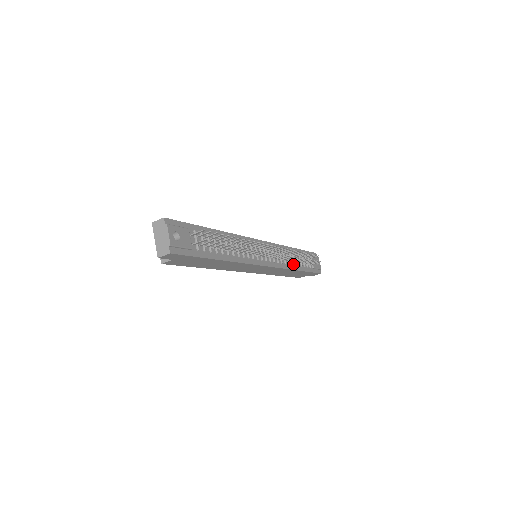
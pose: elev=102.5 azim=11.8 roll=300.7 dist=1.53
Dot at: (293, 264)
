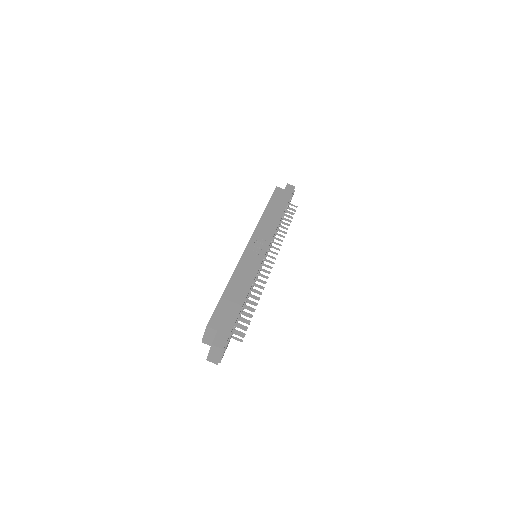
Dot at: occluded
